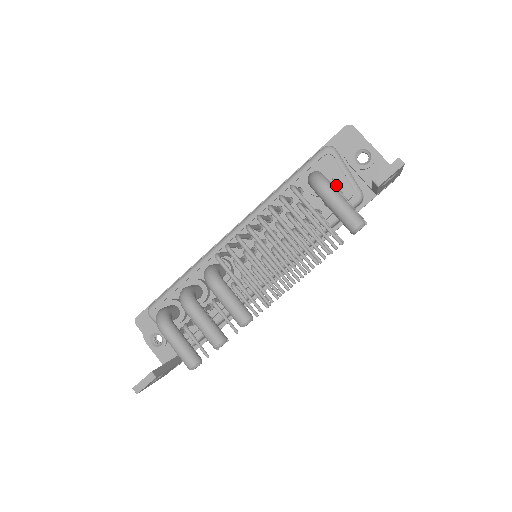
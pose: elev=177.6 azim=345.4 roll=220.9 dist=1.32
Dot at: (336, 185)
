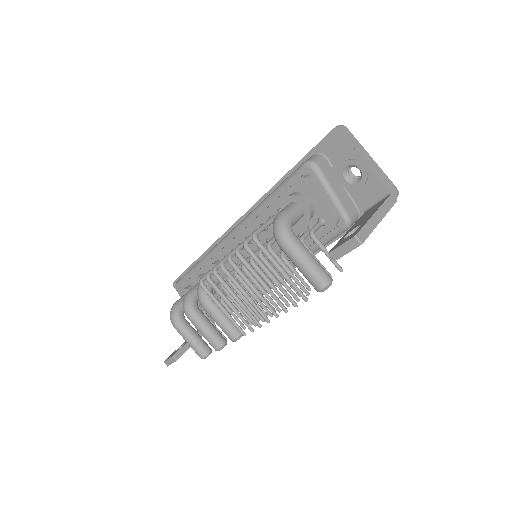
Dot at: (317, 212)
